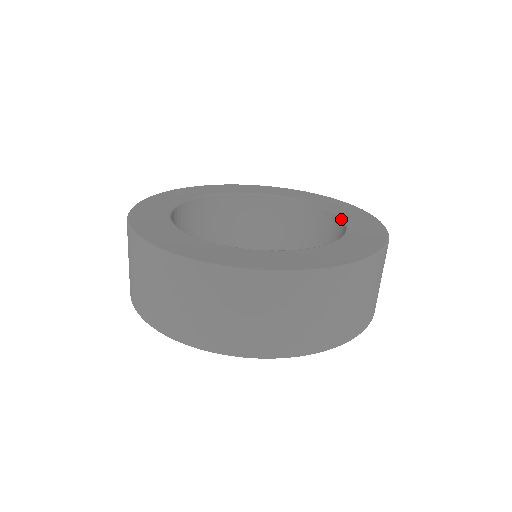
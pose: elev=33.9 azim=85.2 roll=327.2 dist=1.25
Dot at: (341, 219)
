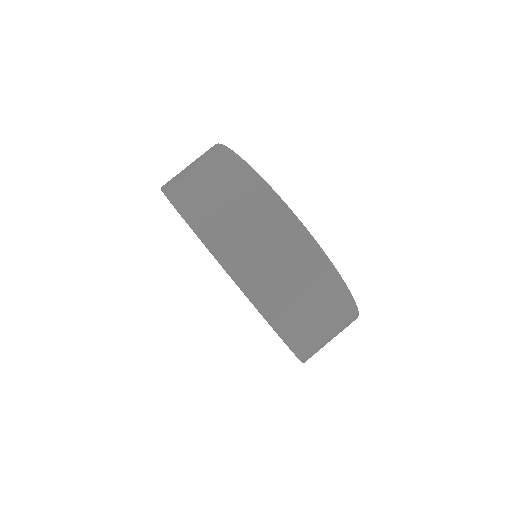
Dot at: occluded
